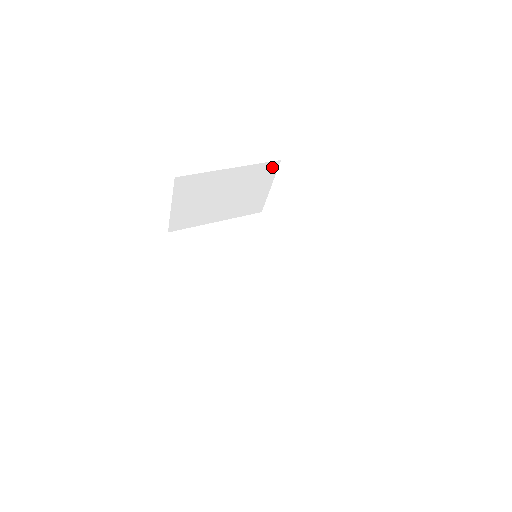
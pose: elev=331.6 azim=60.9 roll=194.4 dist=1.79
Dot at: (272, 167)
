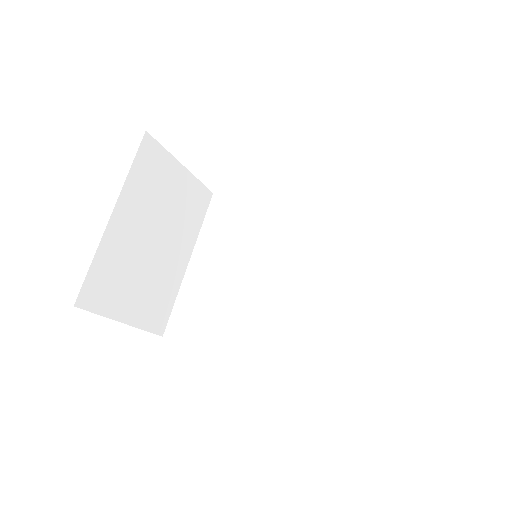
Dot at: (150, 149)
